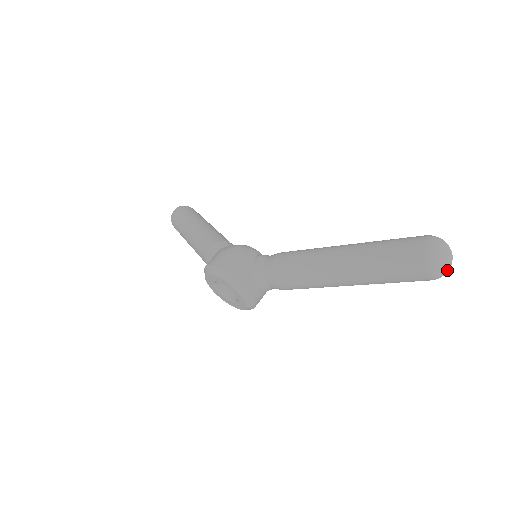
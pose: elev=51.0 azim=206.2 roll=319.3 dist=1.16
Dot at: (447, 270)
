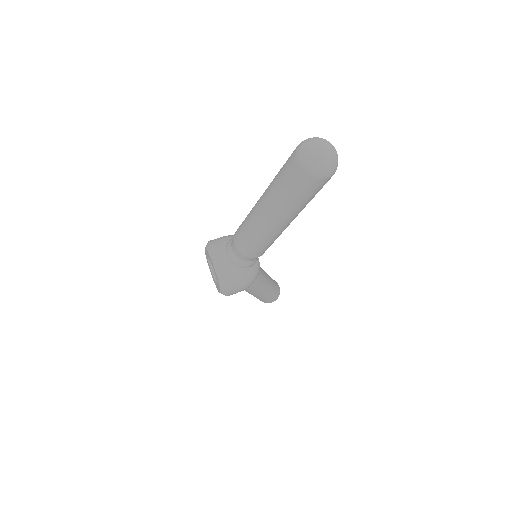
Dot at: (317, 156)
